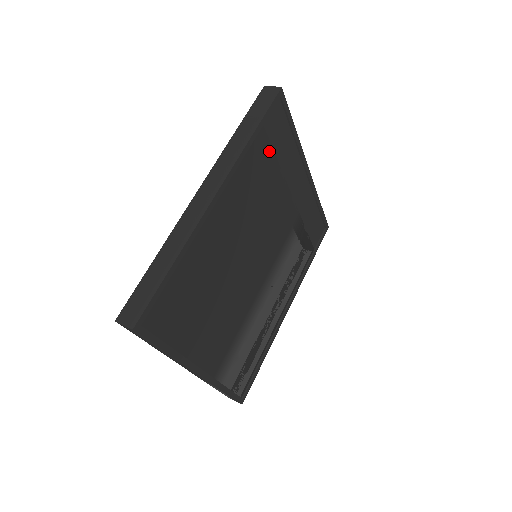
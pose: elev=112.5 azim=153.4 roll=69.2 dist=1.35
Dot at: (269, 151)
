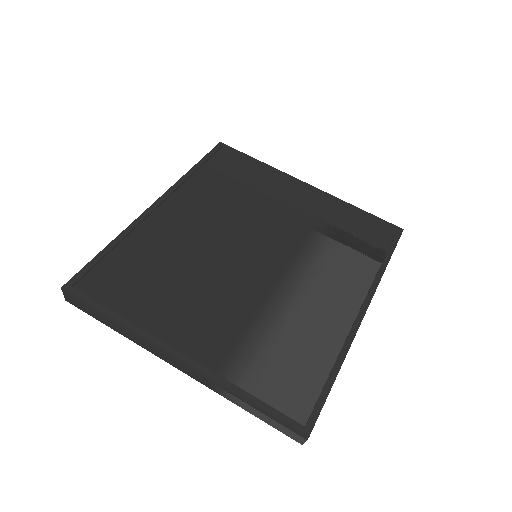
Dot at: (228, 178)
